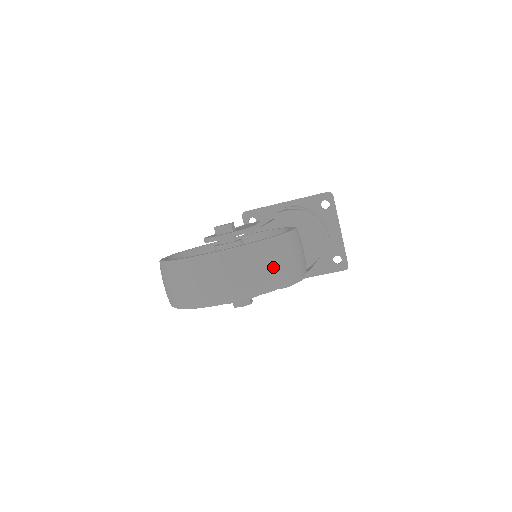
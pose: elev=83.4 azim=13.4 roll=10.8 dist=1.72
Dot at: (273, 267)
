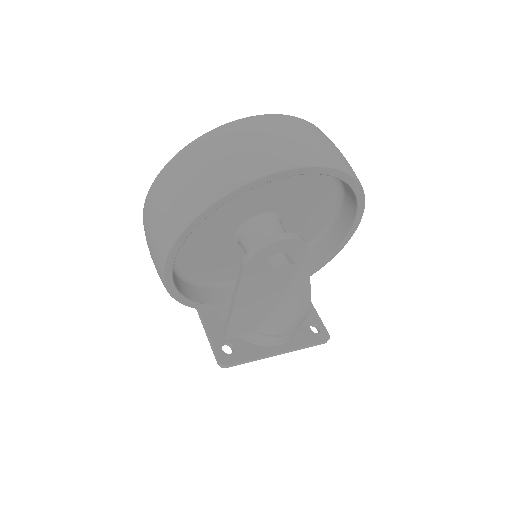
Dot at: occluded
